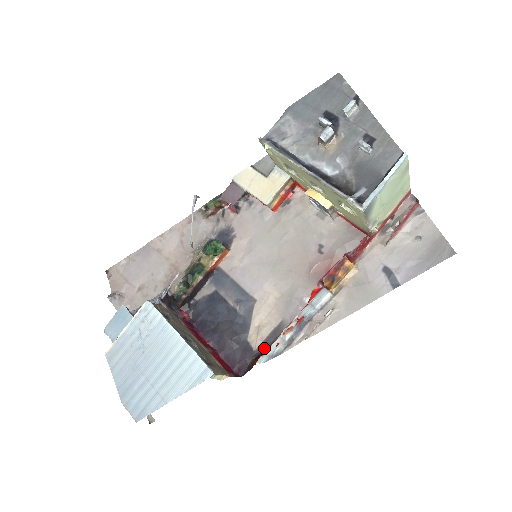
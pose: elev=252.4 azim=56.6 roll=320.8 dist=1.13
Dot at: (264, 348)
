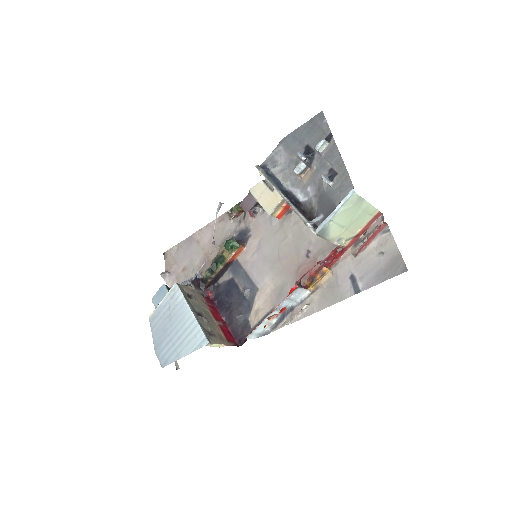
Dot at: occluded
